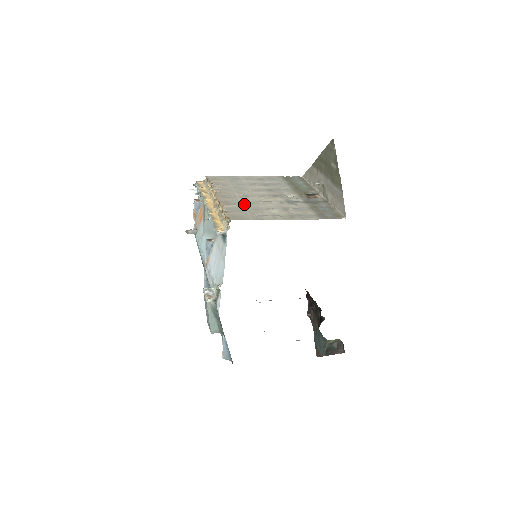
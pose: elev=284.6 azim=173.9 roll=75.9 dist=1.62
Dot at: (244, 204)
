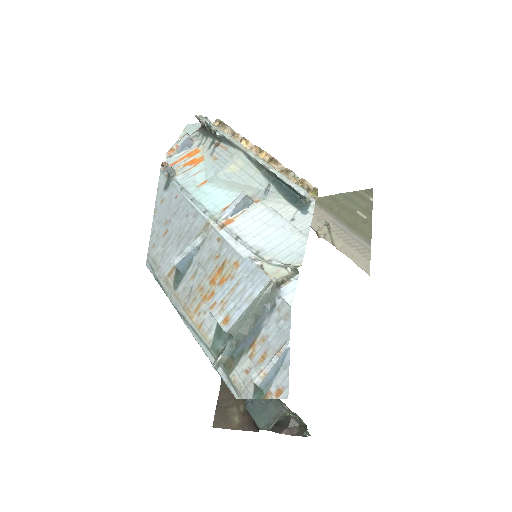
Dot at: occluded
